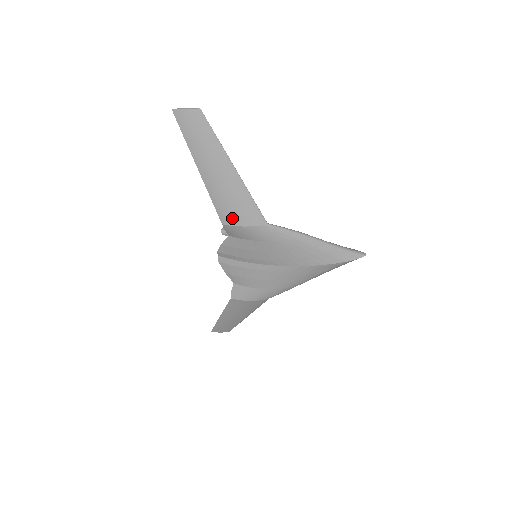
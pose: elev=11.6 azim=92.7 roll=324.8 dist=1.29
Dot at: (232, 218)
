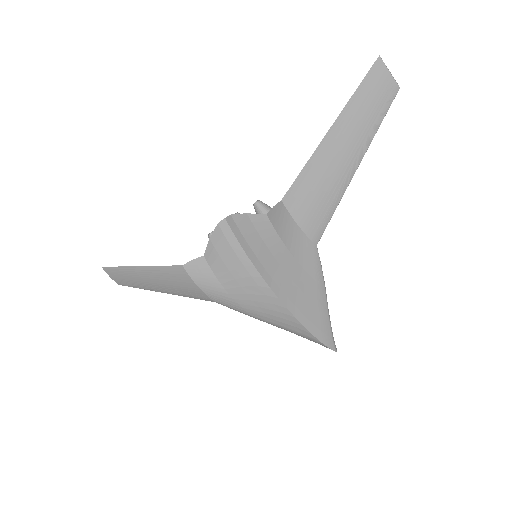
Dot at: (298, 206)
